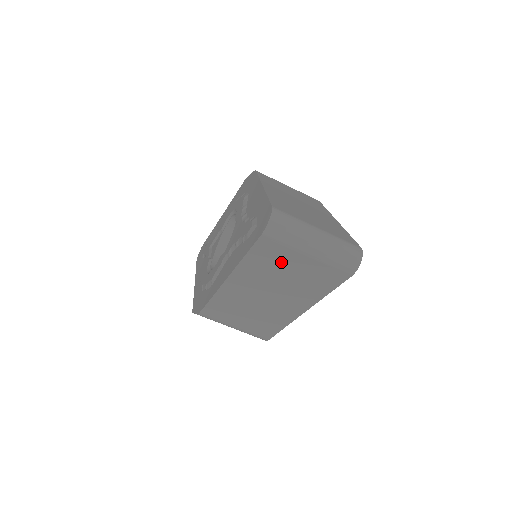
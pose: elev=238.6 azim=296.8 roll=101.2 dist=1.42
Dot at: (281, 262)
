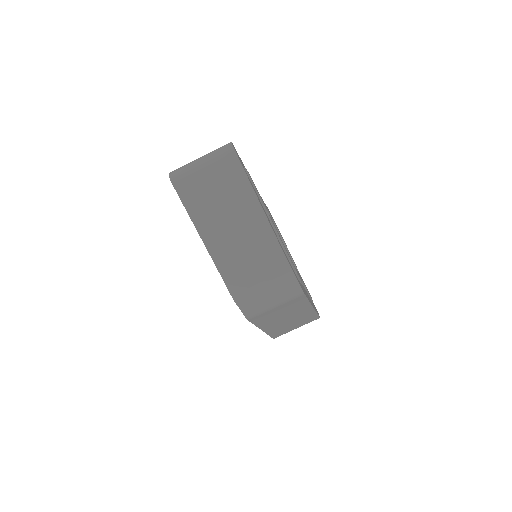
Dot at: (202, 190)
